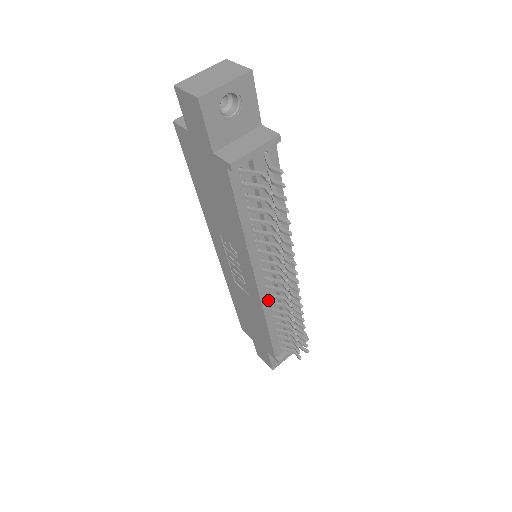
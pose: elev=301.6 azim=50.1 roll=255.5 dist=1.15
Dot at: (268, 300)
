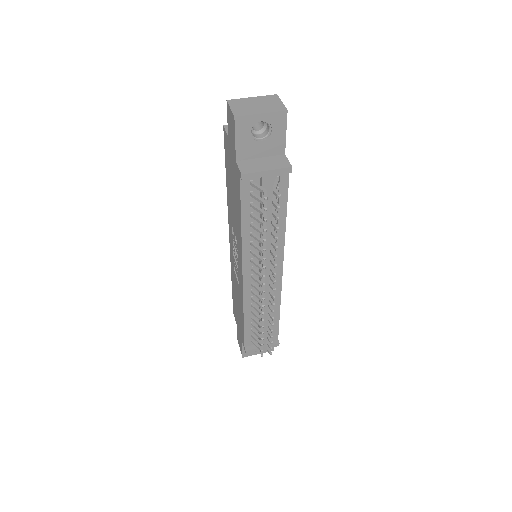
Dot at: (250, 295)
